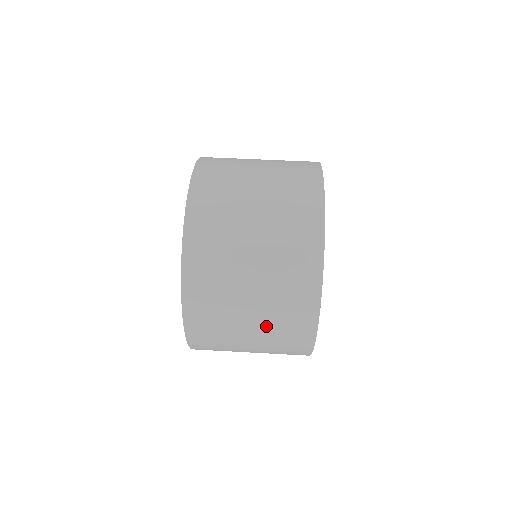
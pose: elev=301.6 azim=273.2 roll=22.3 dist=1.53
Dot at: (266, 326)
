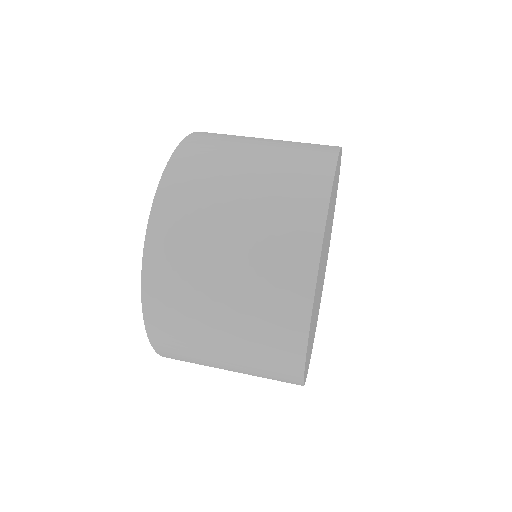
Dot at: (245, 287)
